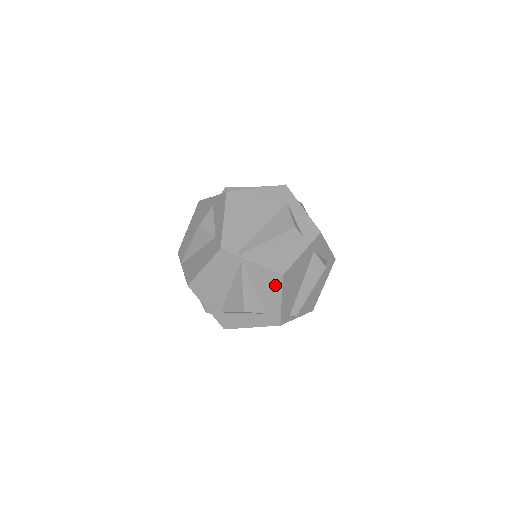
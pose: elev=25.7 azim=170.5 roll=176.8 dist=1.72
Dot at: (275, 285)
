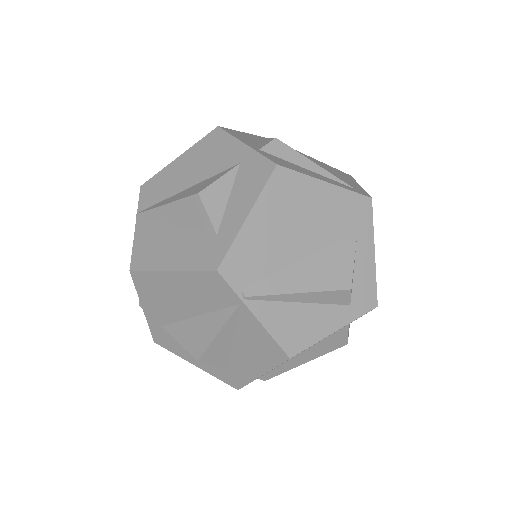
Dot at: (268, 358)
